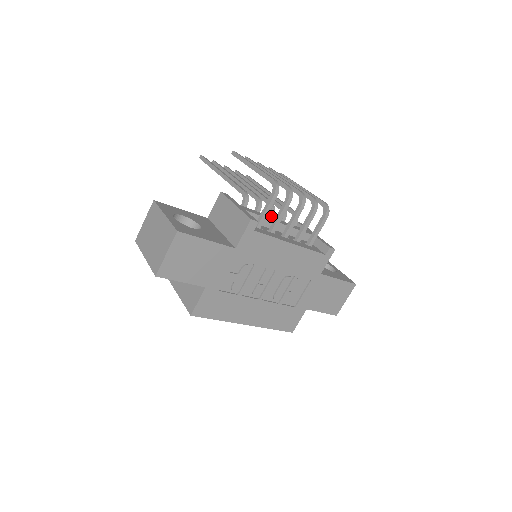
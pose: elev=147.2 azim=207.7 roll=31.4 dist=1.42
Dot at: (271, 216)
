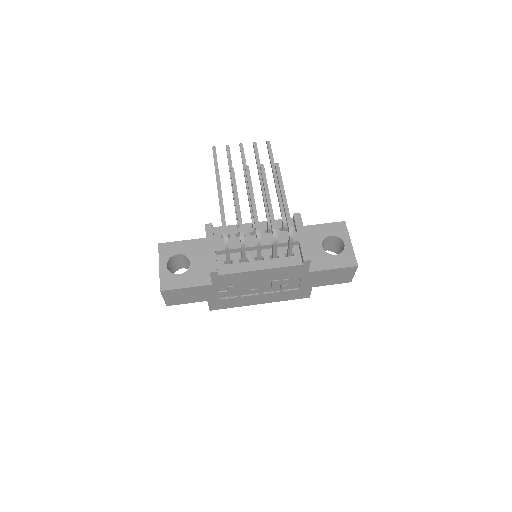
Dot at: (255, 231)
